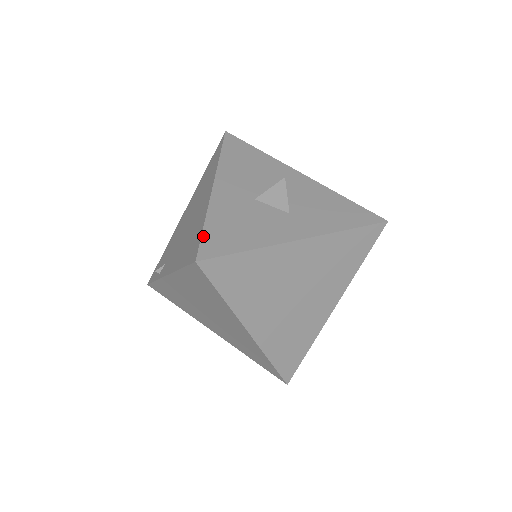
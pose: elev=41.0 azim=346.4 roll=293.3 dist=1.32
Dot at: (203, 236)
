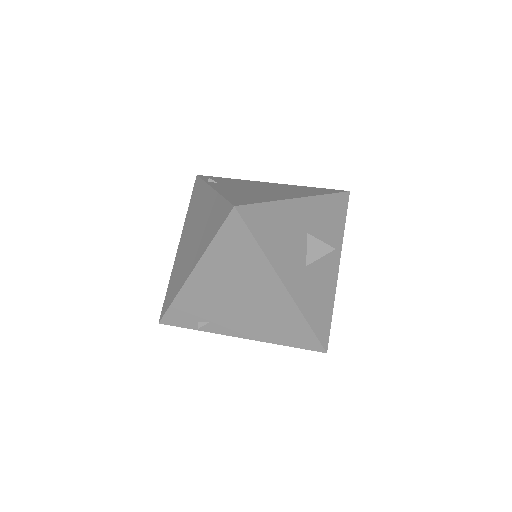
Dot at: (316, 334)
